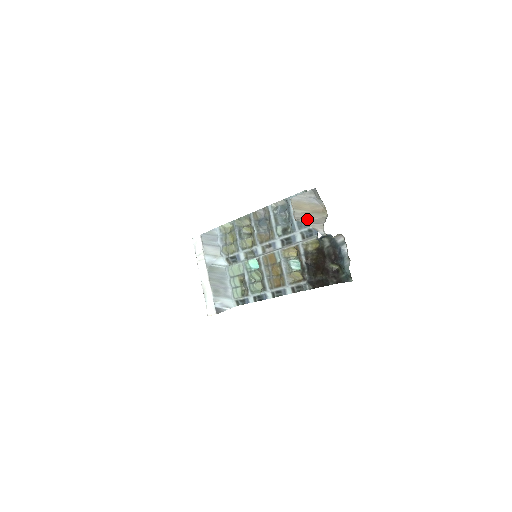
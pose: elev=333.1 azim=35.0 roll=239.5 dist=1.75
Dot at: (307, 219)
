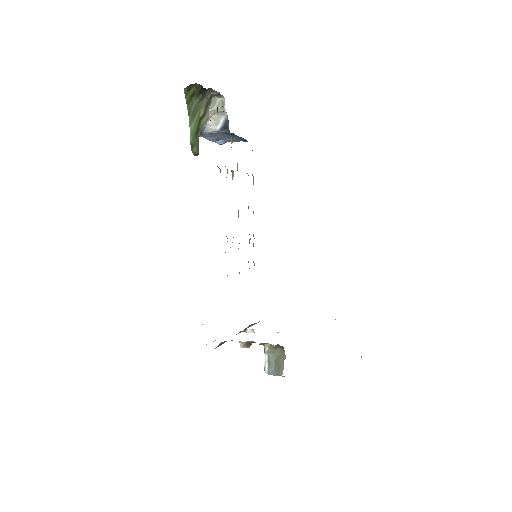
Dot at: occluded
